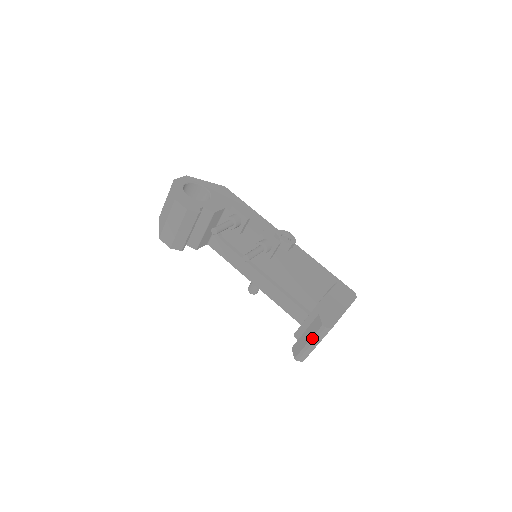
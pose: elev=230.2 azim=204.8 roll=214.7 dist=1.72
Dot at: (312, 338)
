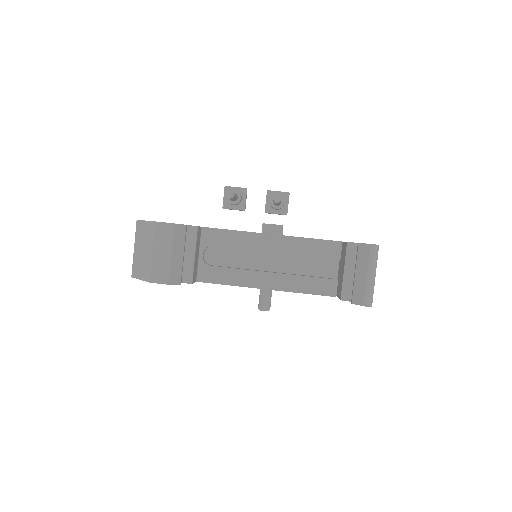
Dot at: (369, 267)
